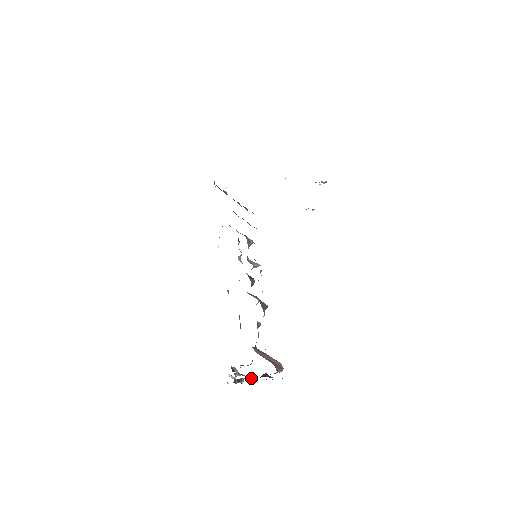
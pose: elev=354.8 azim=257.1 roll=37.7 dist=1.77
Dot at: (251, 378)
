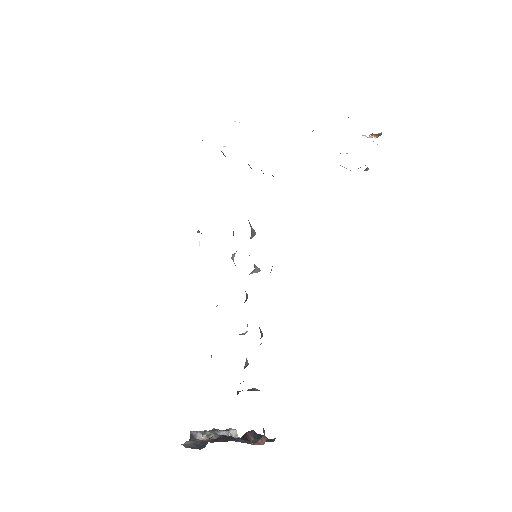
Dot at: (233, 431)
